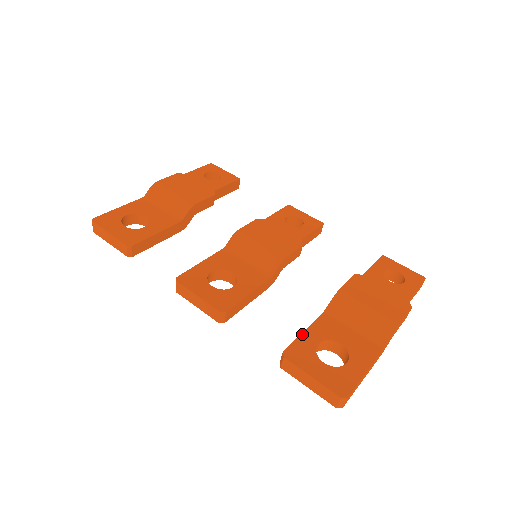
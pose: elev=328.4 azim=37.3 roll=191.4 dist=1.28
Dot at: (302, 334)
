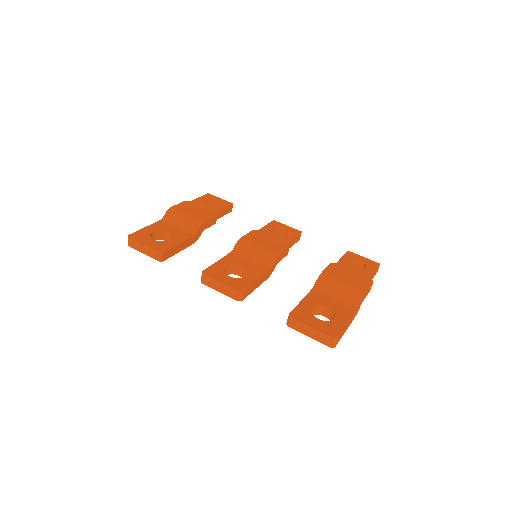
Dot at: (300, 303)
